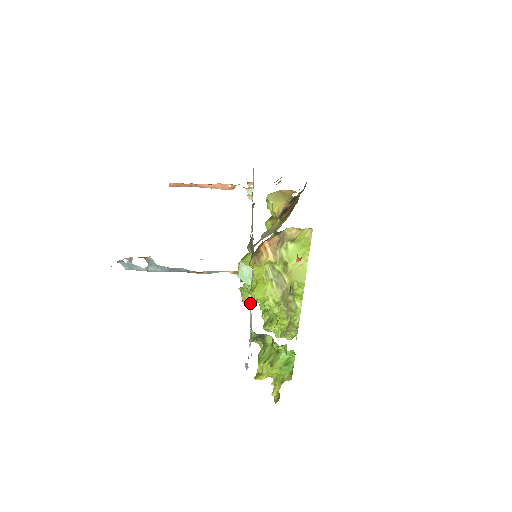
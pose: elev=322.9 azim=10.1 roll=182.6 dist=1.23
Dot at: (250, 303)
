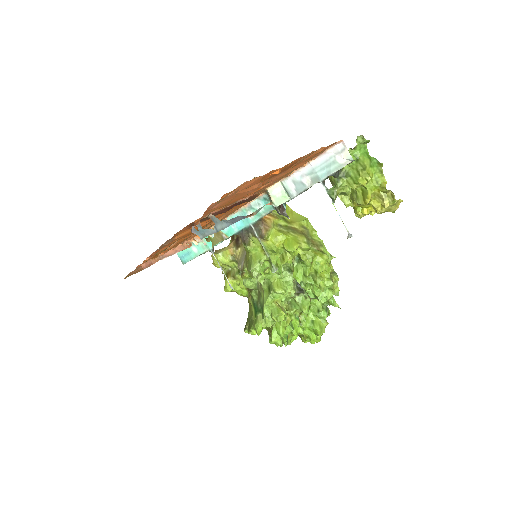
Dot at: (284, 314)
